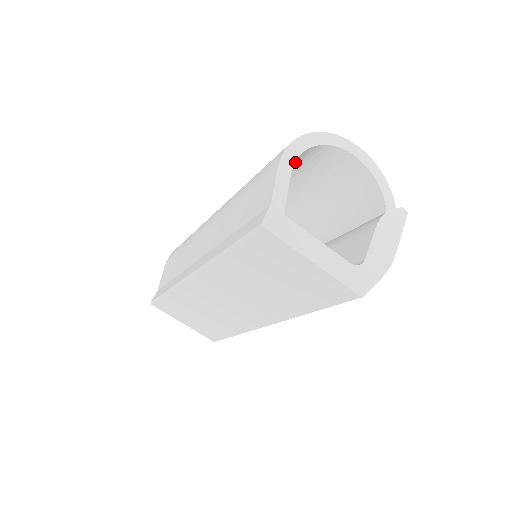
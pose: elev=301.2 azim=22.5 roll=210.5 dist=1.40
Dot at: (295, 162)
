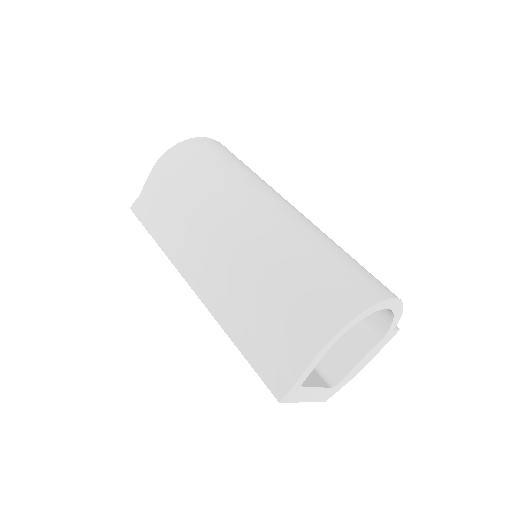
Dot at: occluded
